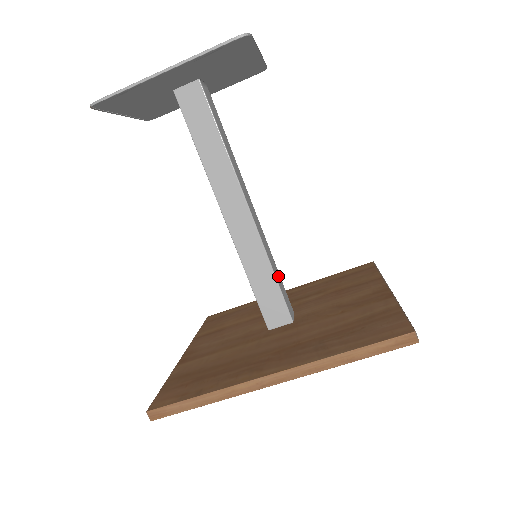
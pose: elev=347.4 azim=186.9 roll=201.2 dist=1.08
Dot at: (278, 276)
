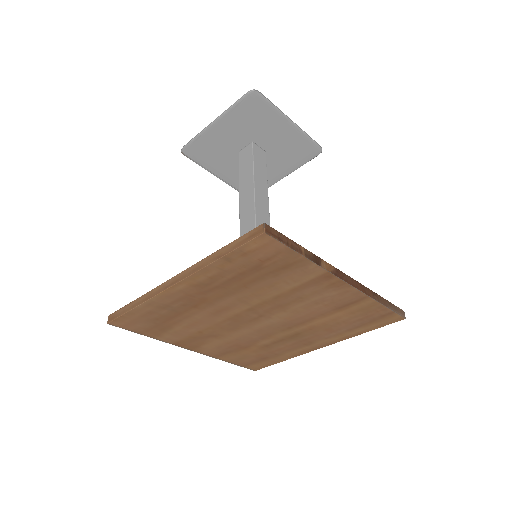
Dot at: occluded
